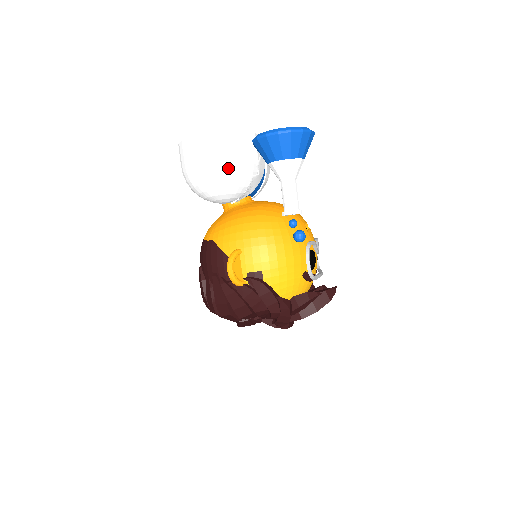
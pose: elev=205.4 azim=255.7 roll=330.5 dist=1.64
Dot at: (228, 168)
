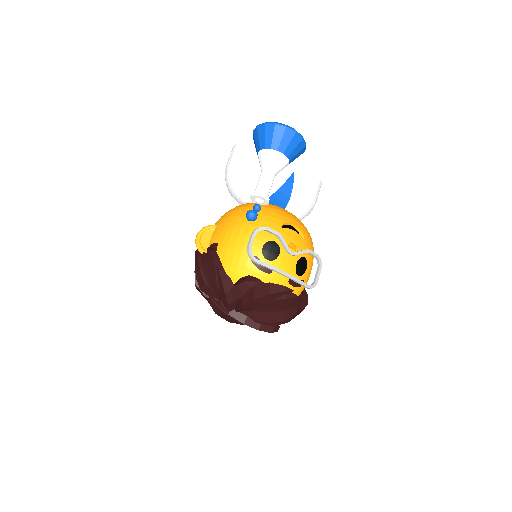
Dot at: (239, 166)
